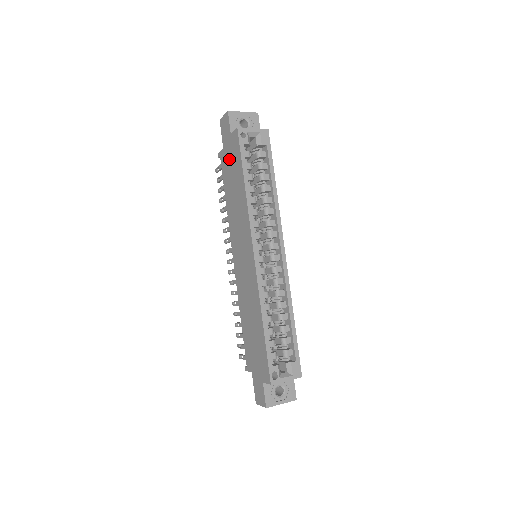
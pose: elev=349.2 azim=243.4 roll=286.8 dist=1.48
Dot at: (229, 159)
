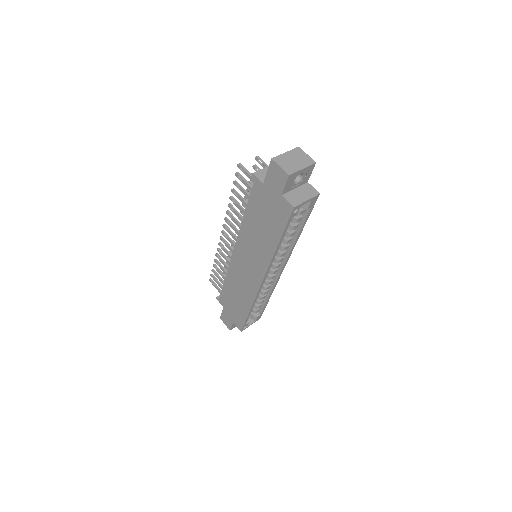
Dot at: (267, 204)
